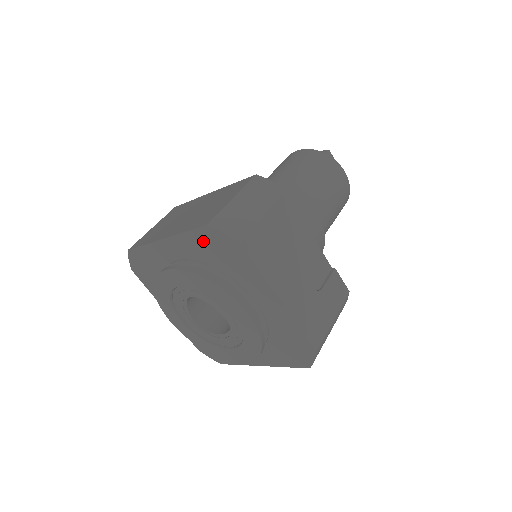
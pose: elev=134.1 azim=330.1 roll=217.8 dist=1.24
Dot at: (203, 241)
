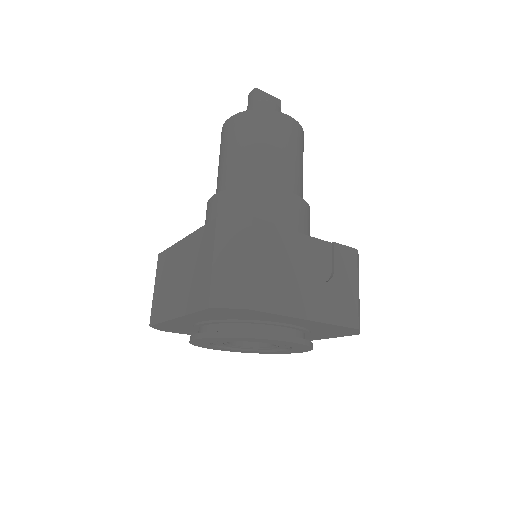
Dot at: (212, 314)
